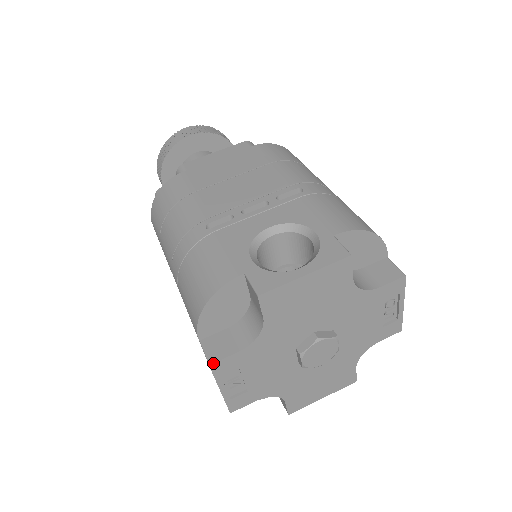
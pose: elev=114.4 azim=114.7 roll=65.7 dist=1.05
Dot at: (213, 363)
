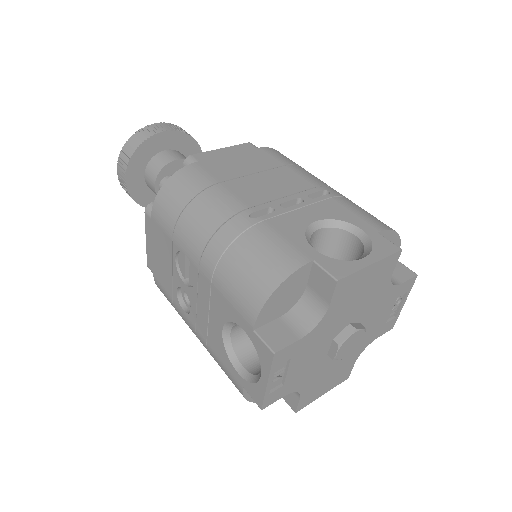
Dot at: (278, 351)
